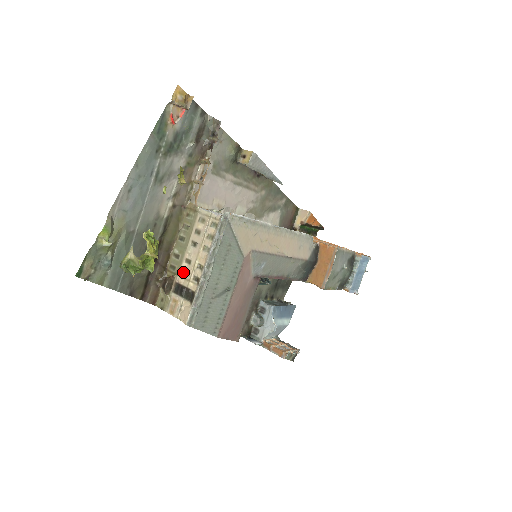
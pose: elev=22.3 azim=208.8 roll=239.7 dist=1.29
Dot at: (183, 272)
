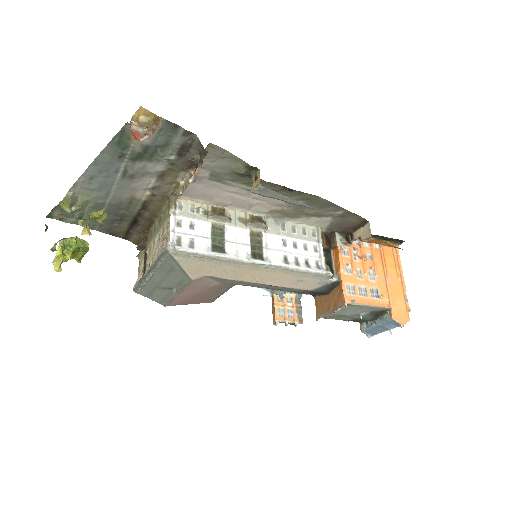
Dot at: (150, 248)
